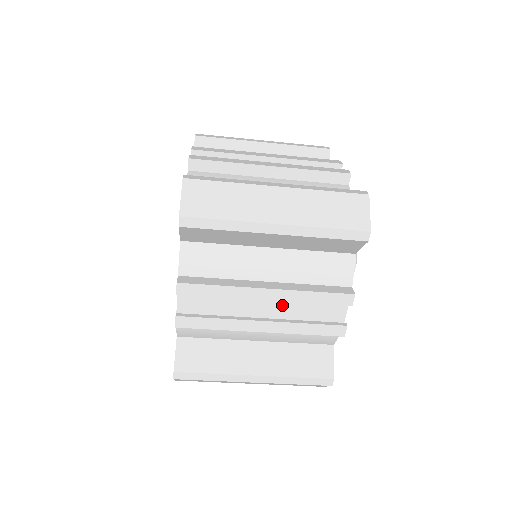
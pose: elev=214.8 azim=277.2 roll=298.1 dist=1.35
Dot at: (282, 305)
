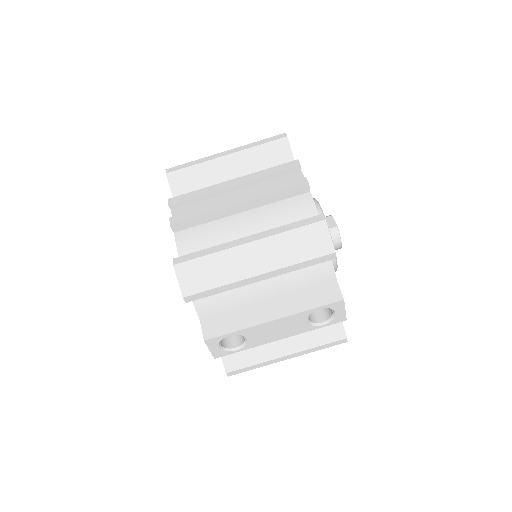
Dot at: occluded
